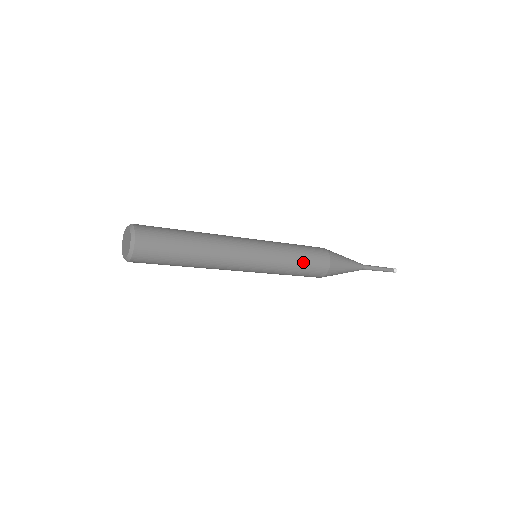
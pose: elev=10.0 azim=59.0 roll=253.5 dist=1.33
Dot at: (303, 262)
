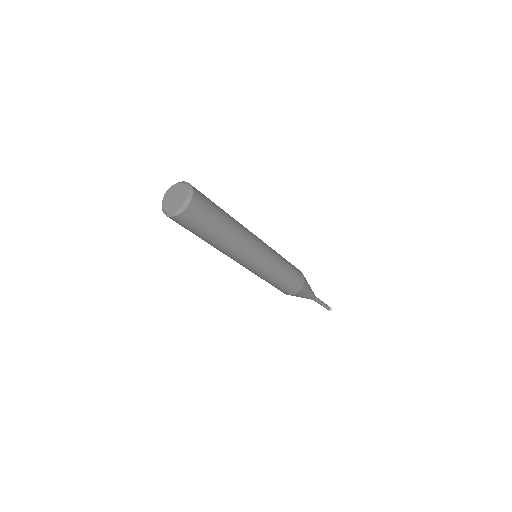
Dot at: (284, 282)
